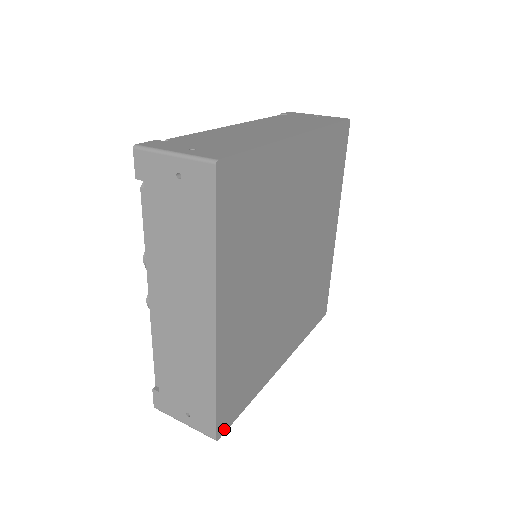
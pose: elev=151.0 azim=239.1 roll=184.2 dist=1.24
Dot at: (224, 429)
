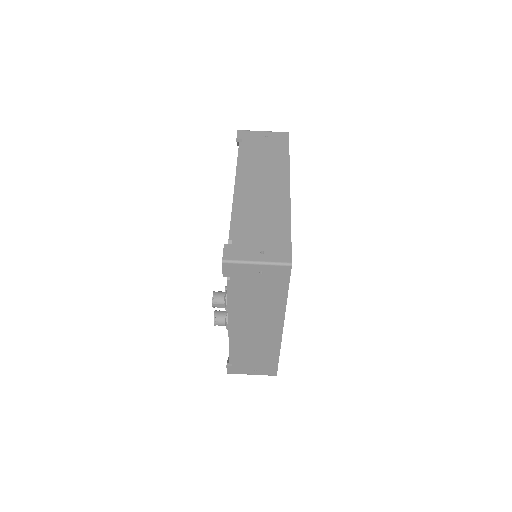
Dot at: occluded
